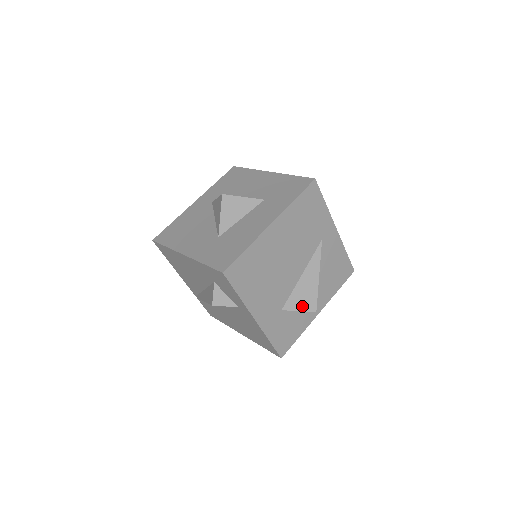
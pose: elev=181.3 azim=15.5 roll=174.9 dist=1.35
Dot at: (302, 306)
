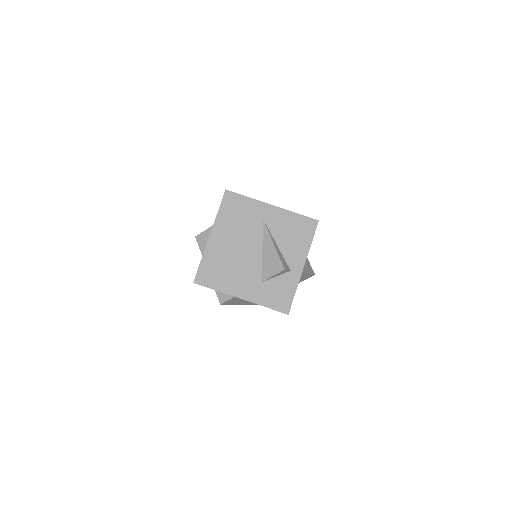
Dot at: (273, 271)
